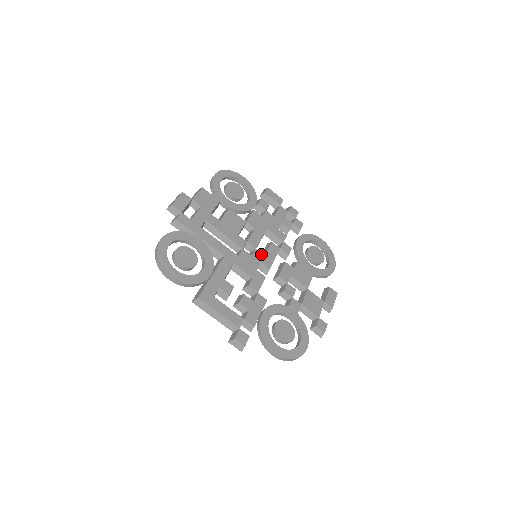
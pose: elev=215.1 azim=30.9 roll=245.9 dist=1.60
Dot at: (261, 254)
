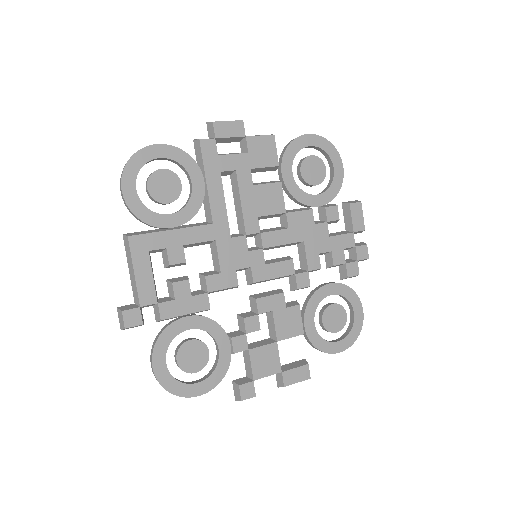
Dot at: (262, 259)
